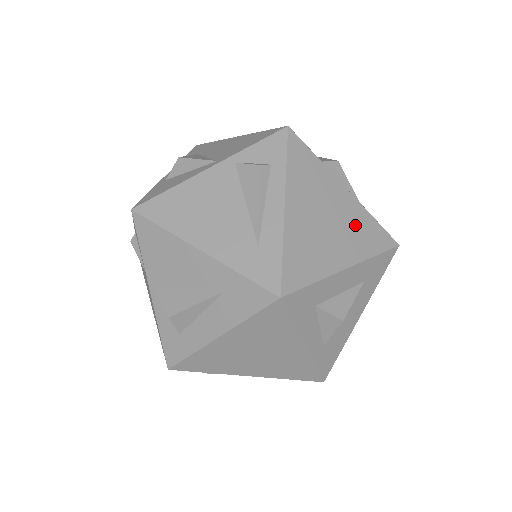
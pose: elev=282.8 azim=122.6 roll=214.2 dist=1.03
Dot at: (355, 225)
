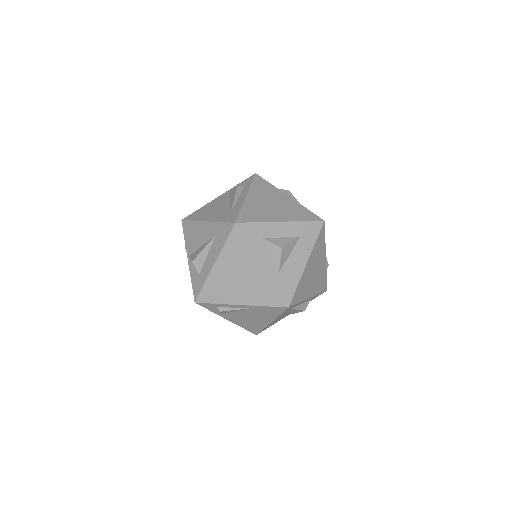
Dot at: (292, 209)
